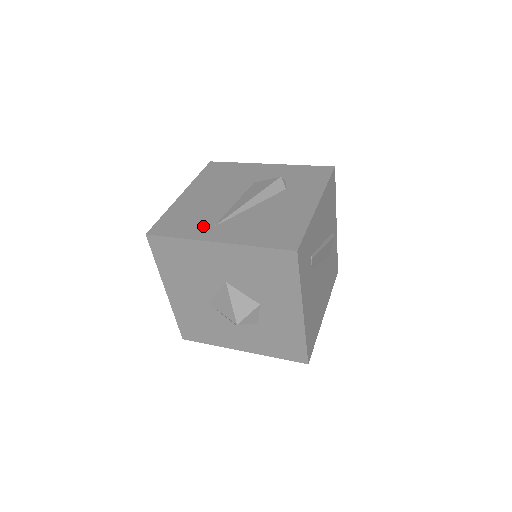
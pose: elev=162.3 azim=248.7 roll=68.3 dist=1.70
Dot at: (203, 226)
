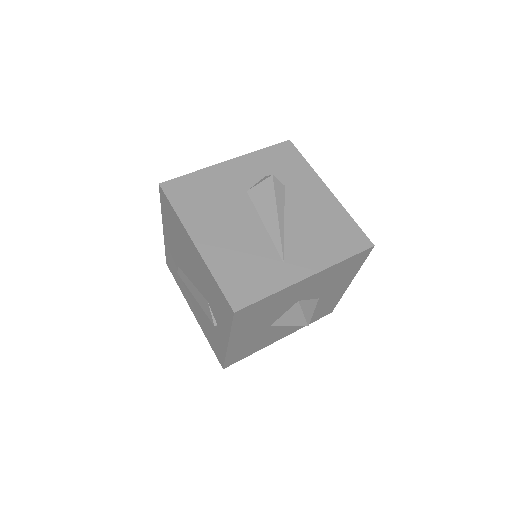
Dot at: (274, 268)
